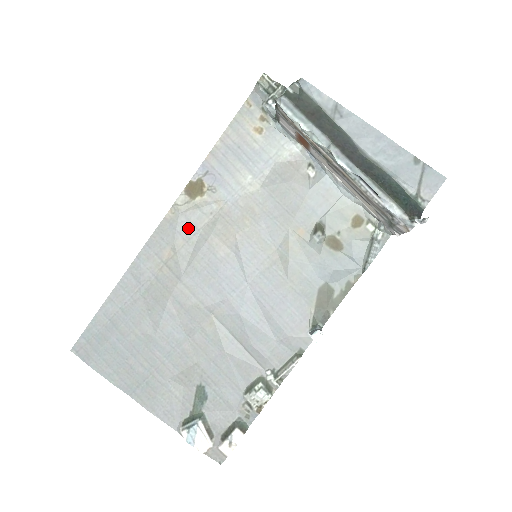
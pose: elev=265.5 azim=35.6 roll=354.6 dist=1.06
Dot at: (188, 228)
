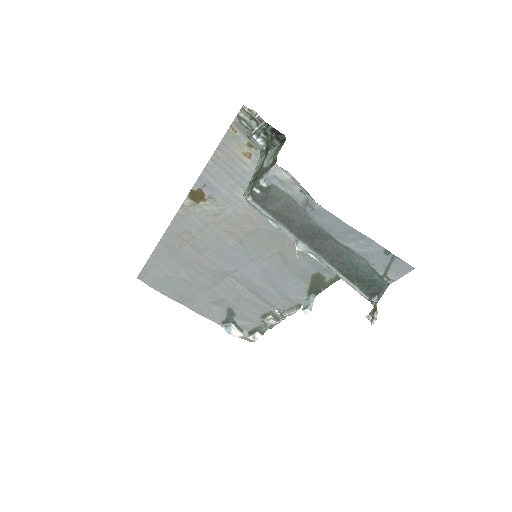
Dot at: (198, 223)
